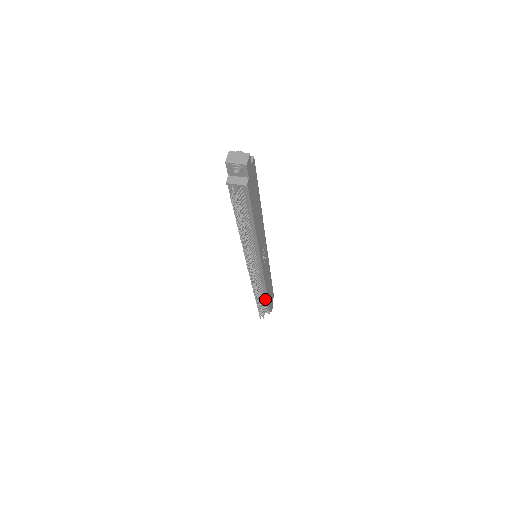
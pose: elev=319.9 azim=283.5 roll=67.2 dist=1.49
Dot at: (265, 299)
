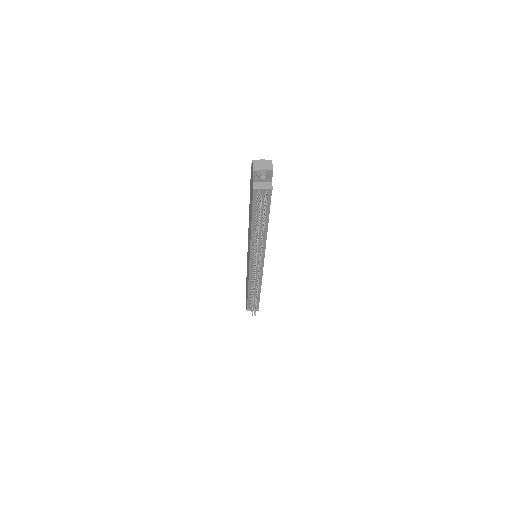
Dot at: (257, 297)
